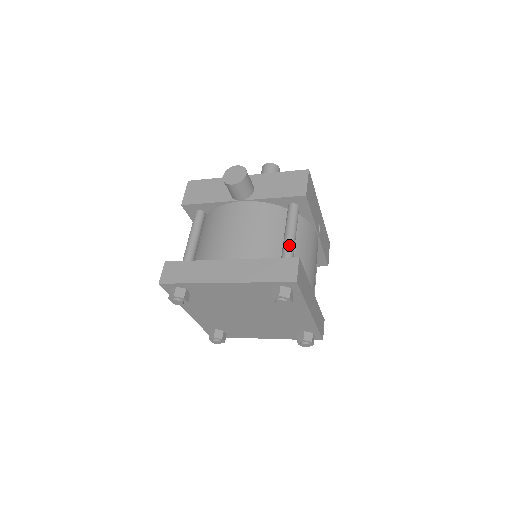
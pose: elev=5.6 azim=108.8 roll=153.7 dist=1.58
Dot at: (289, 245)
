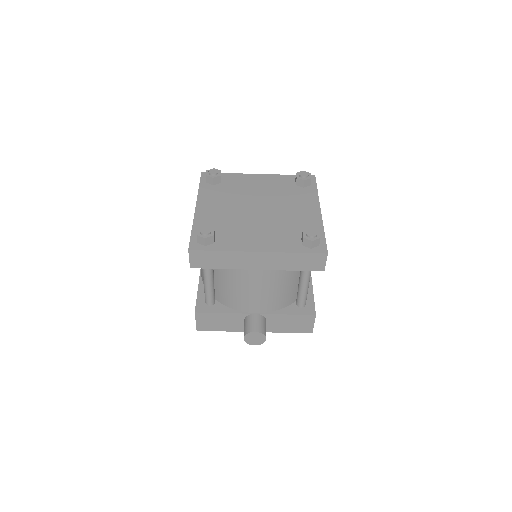
Dot at: occluded
